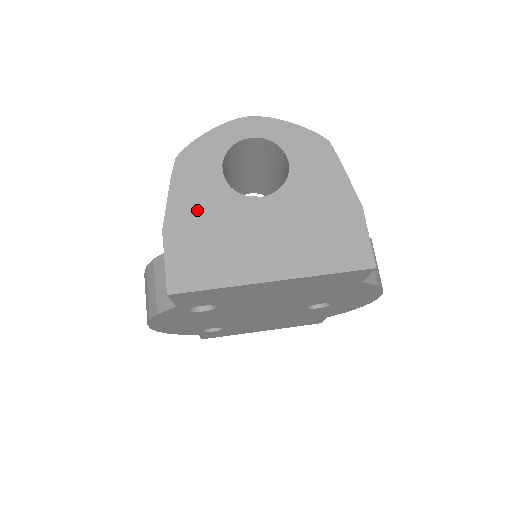
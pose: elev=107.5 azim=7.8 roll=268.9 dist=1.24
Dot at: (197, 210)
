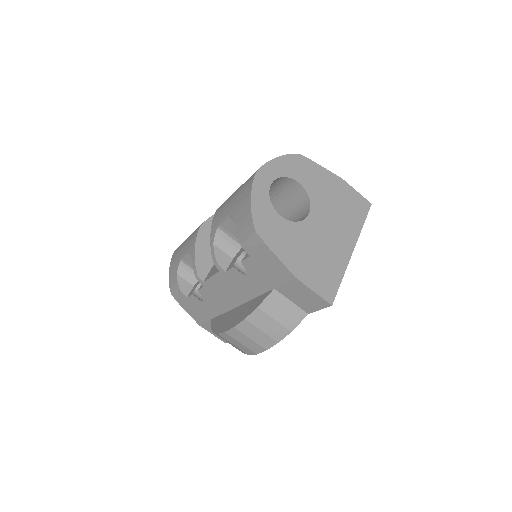
Dot at: (296, 250)
